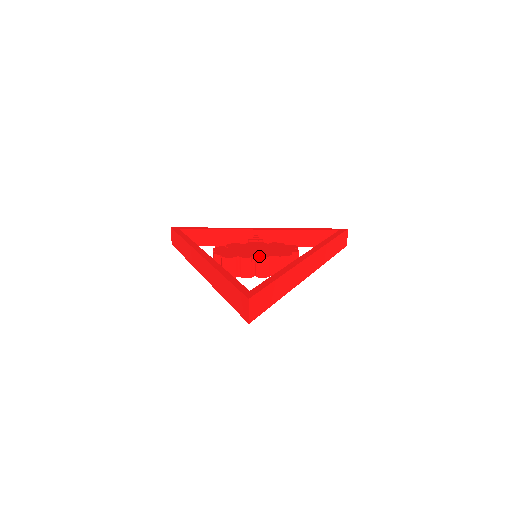
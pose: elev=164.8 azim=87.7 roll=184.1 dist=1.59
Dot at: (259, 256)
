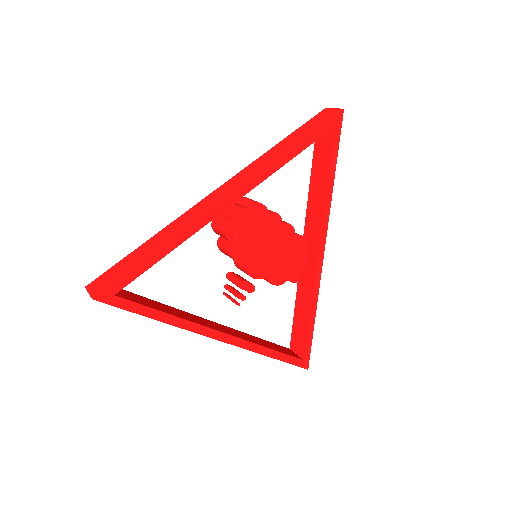
Dot at: occluded
